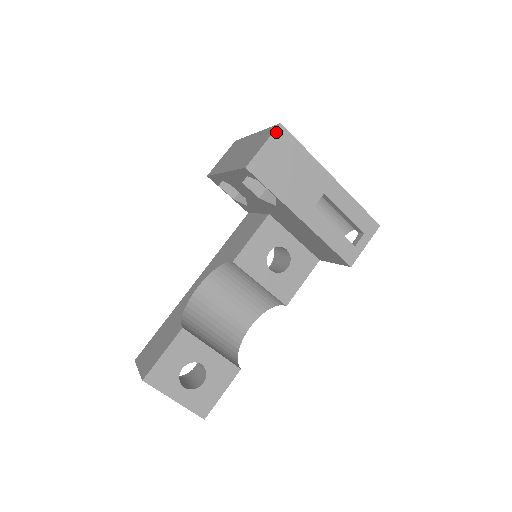
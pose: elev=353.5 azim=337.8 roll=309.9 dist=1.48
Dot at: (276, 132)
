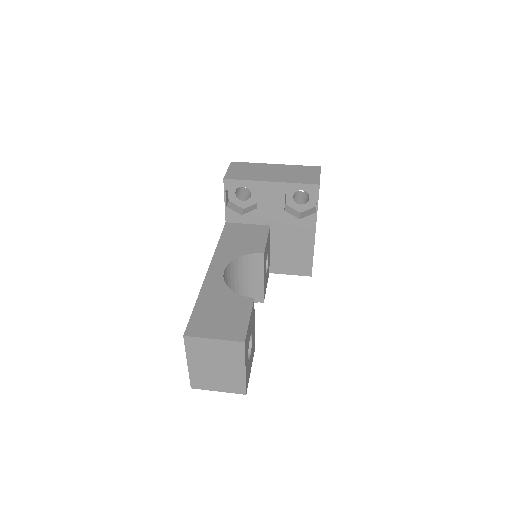
Dot at: (320, 171)
